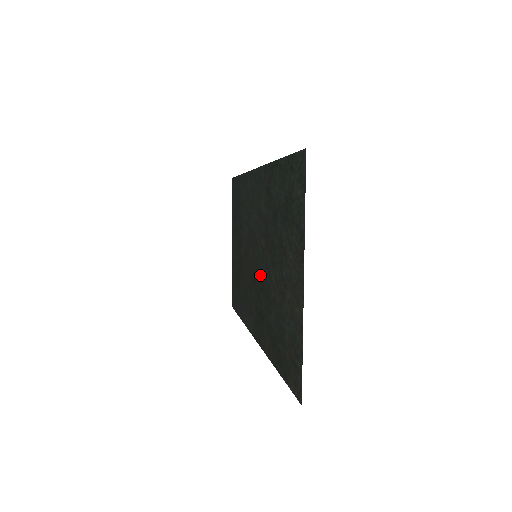
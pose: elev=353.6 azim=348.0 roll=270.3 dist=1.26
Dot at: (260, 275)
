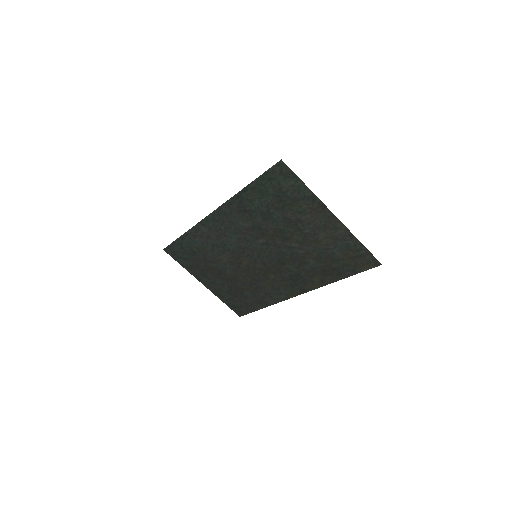
Dot at: (273, 259)
